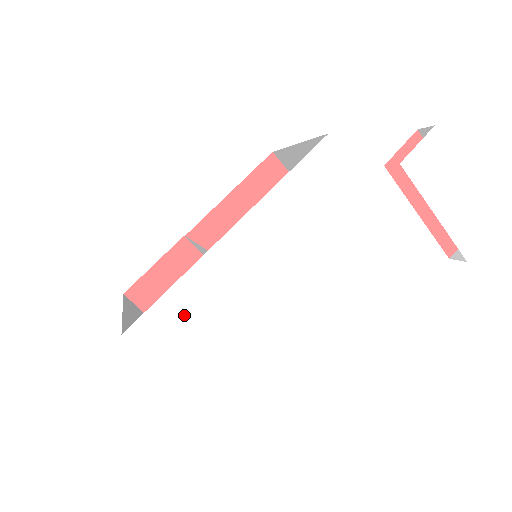
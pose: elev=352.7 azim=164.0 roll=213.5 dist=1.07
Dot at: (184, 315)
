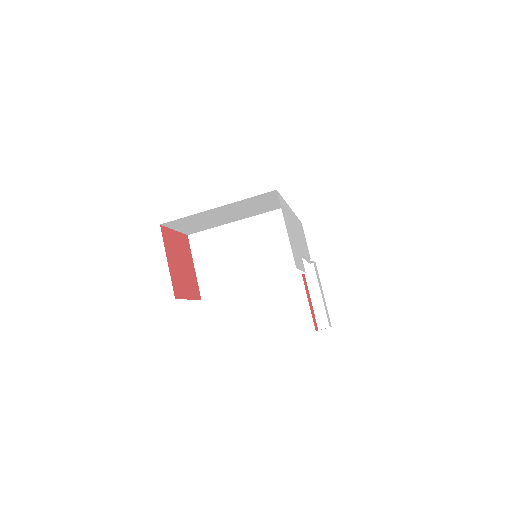
Dot at: (287, 215)
